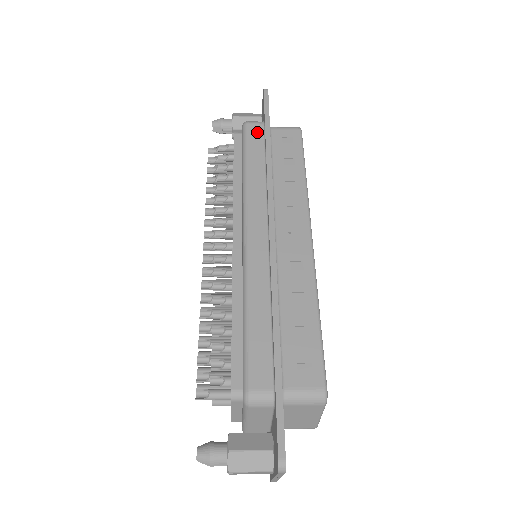
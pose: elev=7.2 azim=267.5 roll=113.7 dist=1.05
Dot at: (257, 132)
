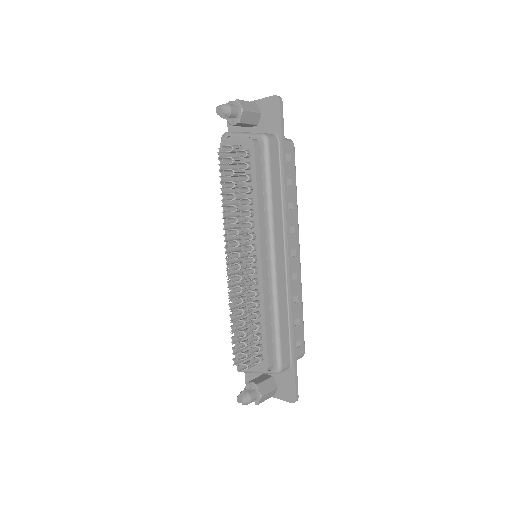
Dot at: (275, 152)
